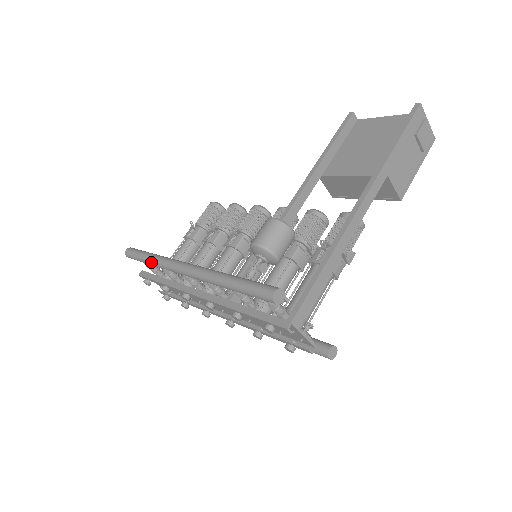
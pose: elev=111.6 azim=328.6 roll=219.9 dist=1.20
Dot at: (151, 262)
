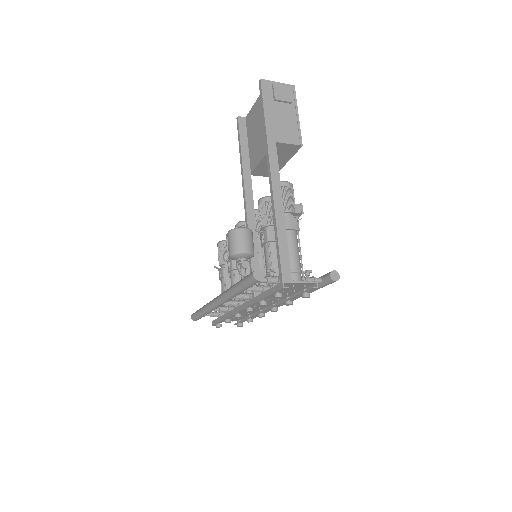
Dot at: (204, 313)
